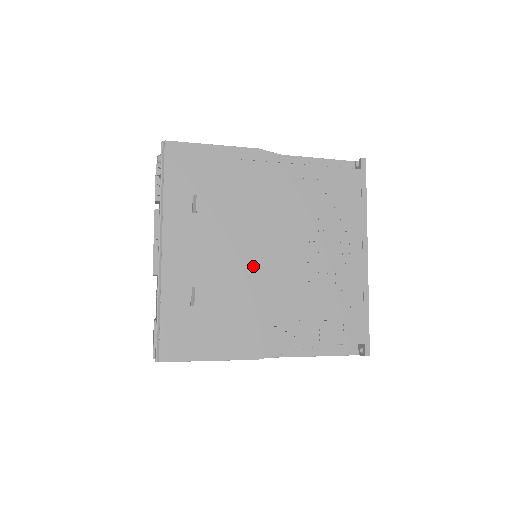
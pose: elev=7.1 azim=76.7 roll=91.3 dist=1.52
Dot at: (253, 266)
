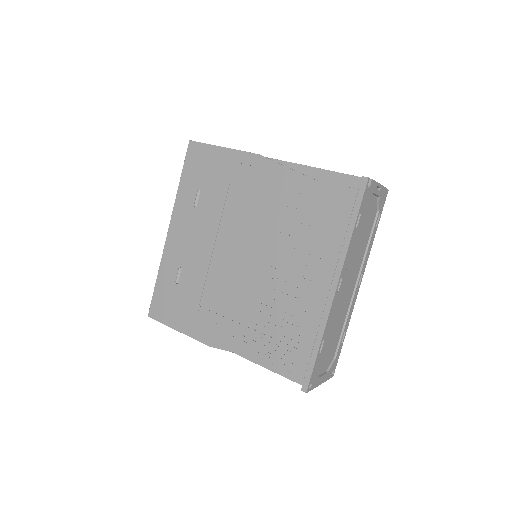
Dot at: (226, 265)
